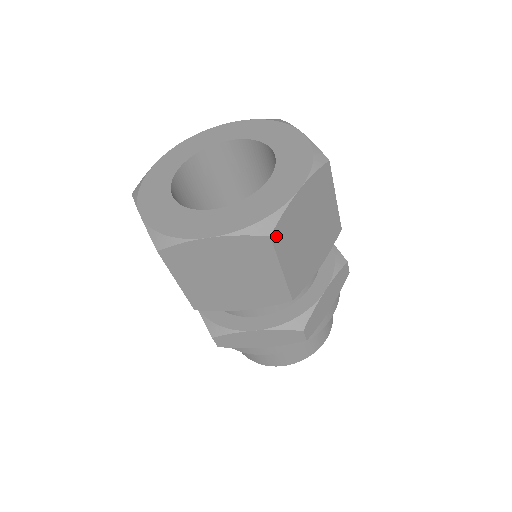
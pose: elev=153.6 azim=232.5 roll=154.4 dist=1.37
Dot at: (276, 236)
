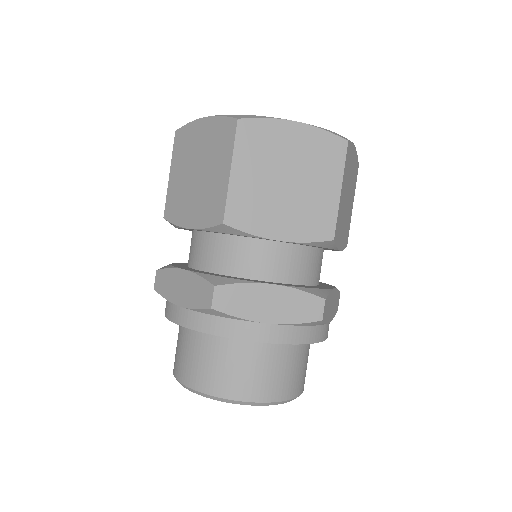
Dot at: (348, 150)
